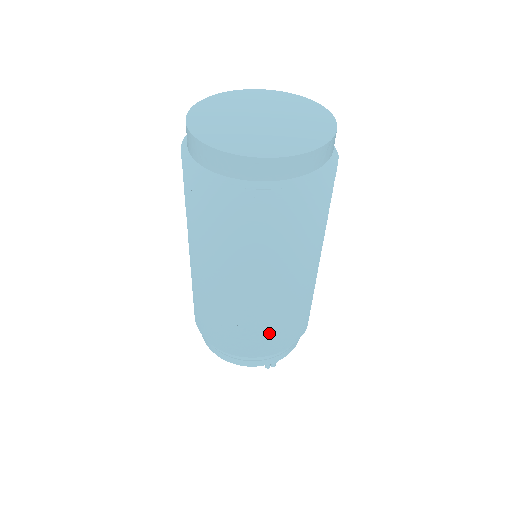
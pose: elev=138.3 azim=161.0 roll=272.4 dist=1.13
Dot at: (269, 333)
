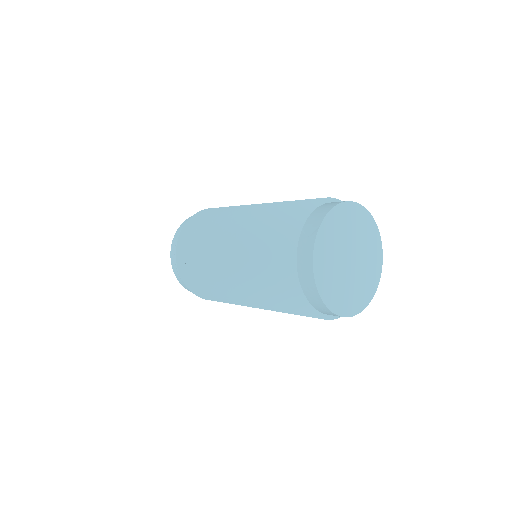
Dot at: occluded
